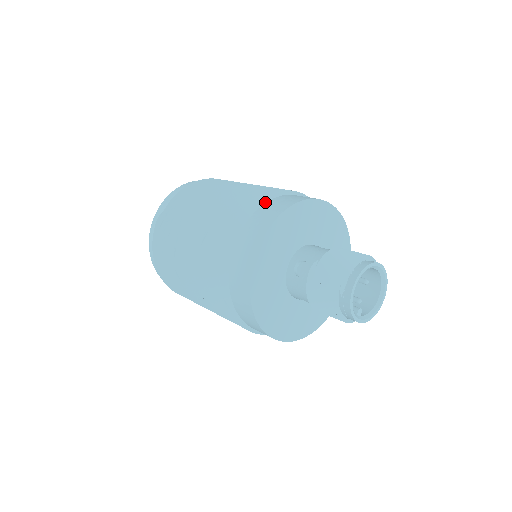
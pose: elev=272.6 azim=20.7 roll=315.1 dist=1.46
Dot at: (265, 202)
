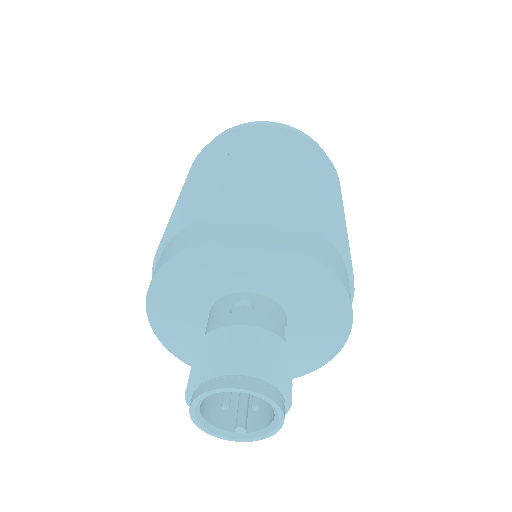
Dot at: (168, 241)
